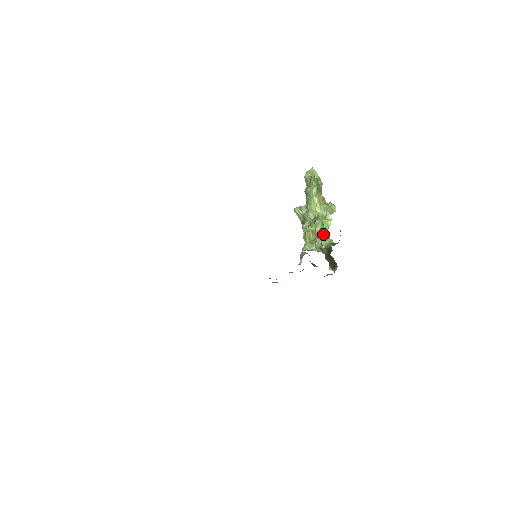
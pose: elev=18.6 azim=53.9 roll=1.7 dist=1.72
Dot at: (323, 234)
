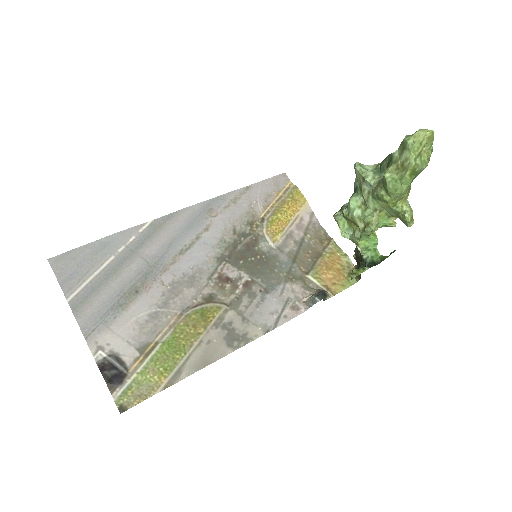
Dot at: occluded
